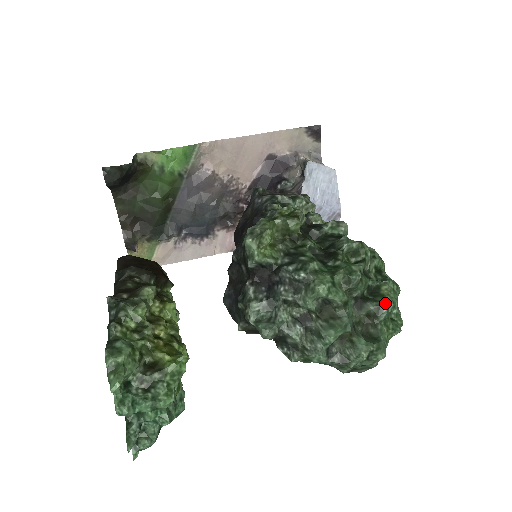
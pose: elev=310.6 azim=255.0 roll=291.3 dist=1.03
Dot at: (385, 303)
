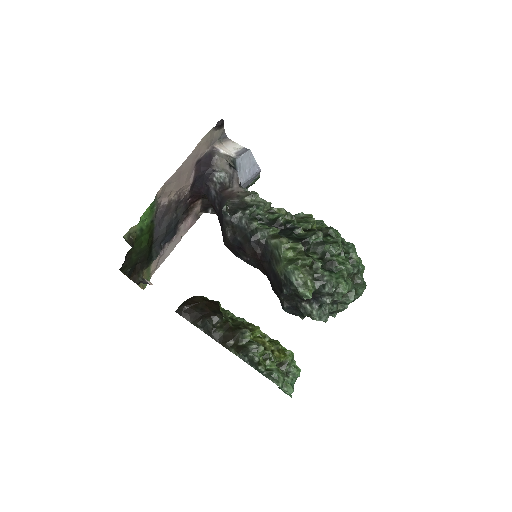
Dot at: (359, 265)
